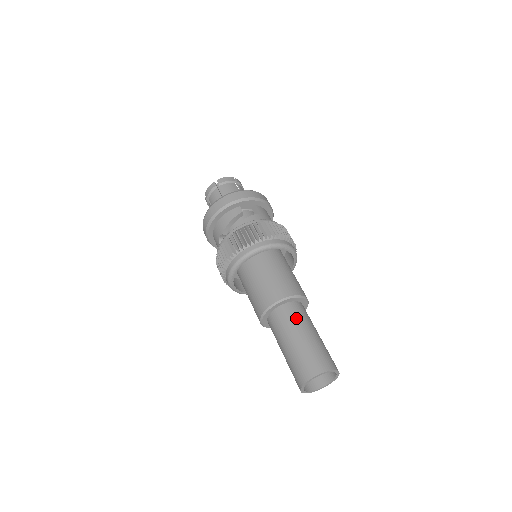
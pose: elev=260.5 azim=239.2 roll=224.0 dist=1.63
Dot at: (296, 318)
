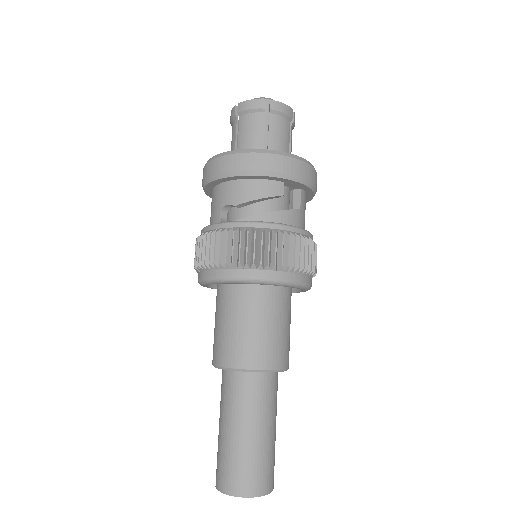
Dot at: (266, 401)
